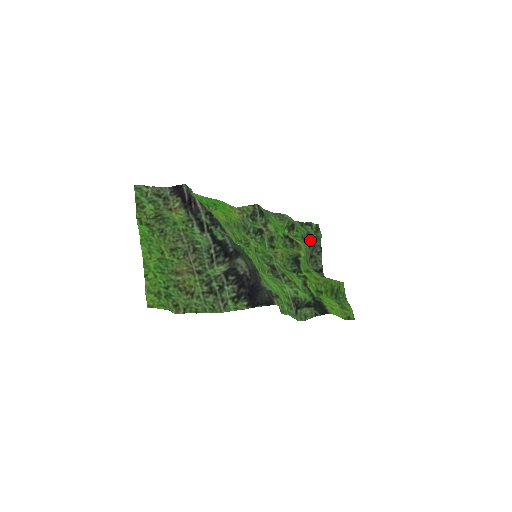
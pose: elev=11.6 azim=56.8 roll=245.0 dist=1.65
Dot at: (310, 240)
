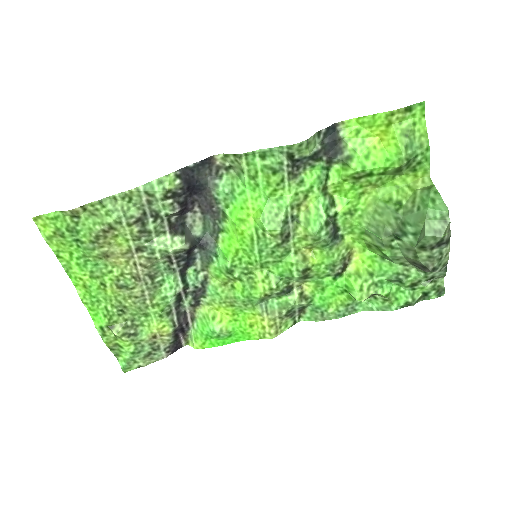
Dot at: (416, 280)
